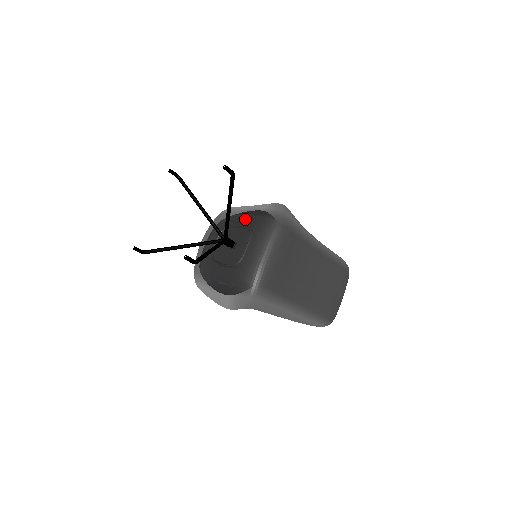
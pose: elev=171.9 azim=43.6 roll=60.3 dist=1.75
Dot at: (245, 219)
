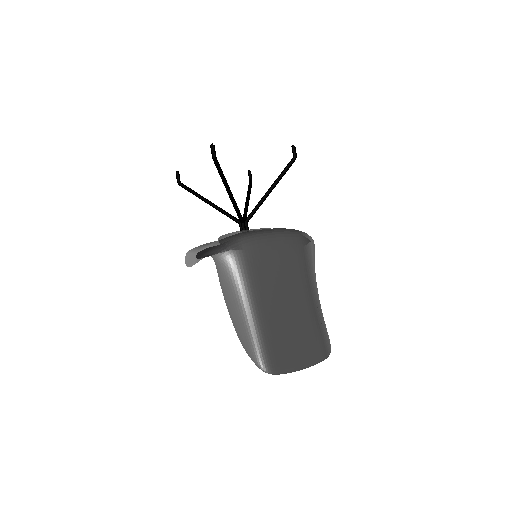
Dot at: occluded
